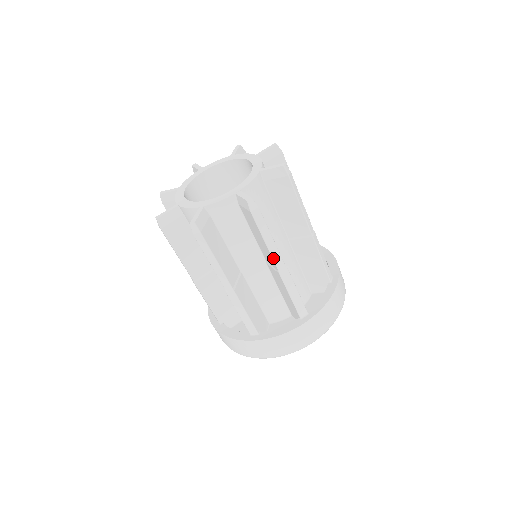
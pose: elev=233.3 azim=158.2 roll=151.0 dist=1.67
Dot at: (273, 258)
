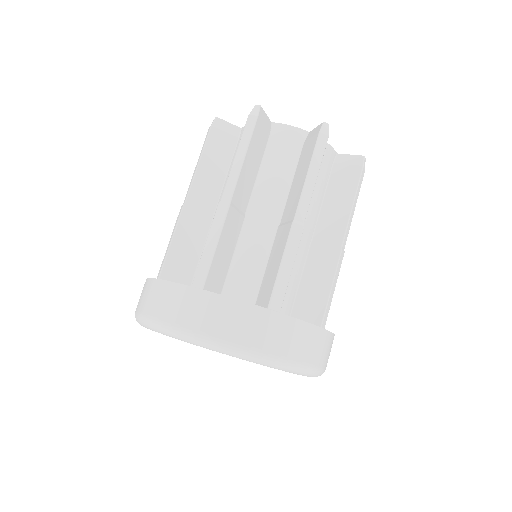
Dot at: (347, 227)
